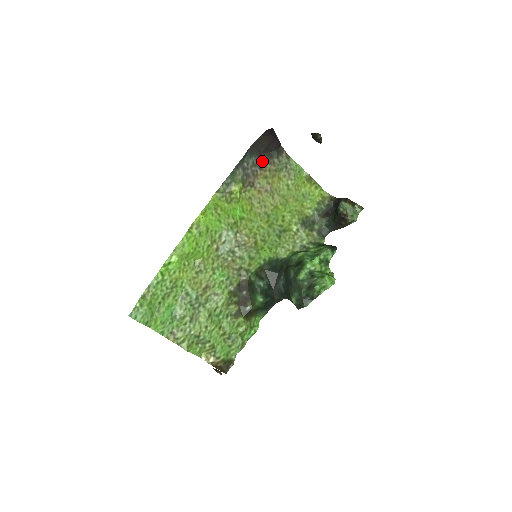
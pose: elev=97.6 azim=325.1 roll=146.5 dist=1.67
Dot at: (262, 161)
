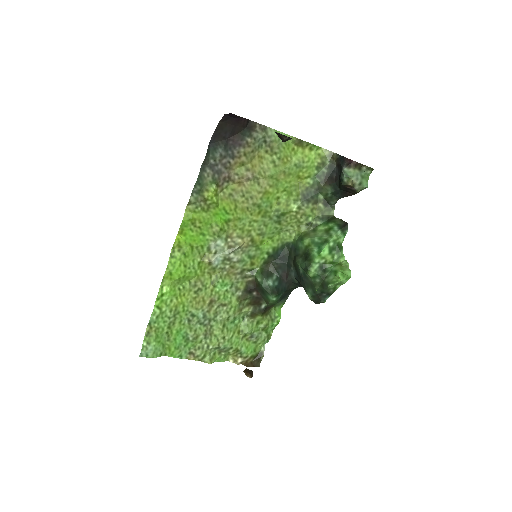
Dot at: (232, 148)
